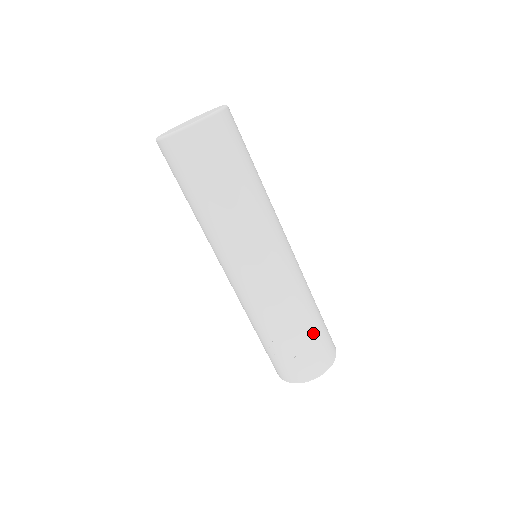
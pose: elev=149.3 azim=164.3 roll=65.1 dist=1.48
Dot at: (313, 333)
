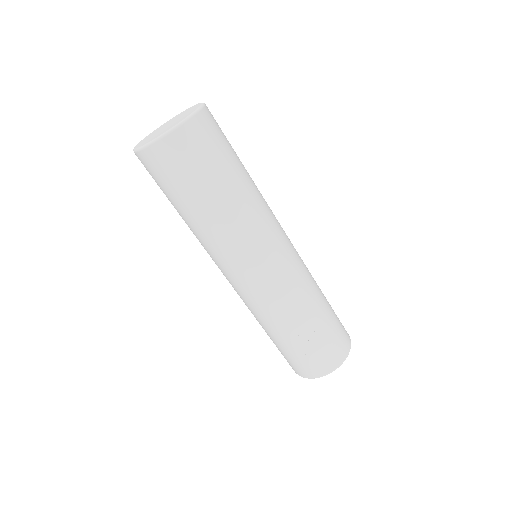
Dot at: (330, 317)
